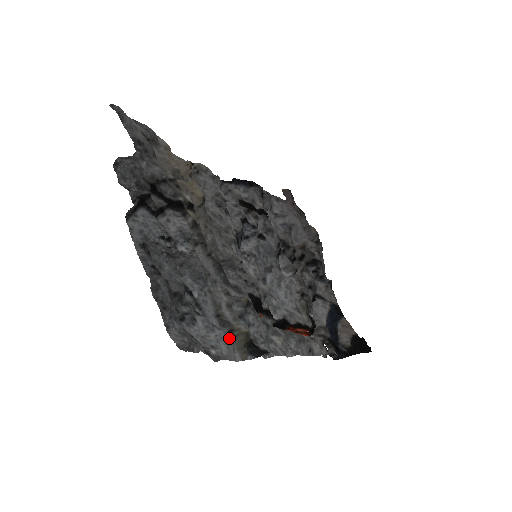
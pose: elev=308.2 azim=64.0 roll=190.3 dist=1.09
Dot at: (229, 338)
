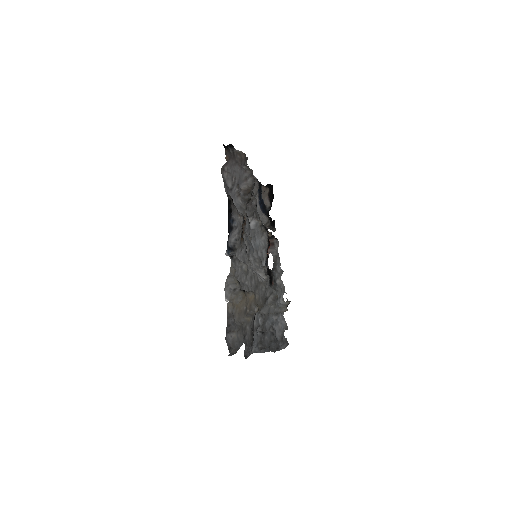
Dot at: (281, 315)
